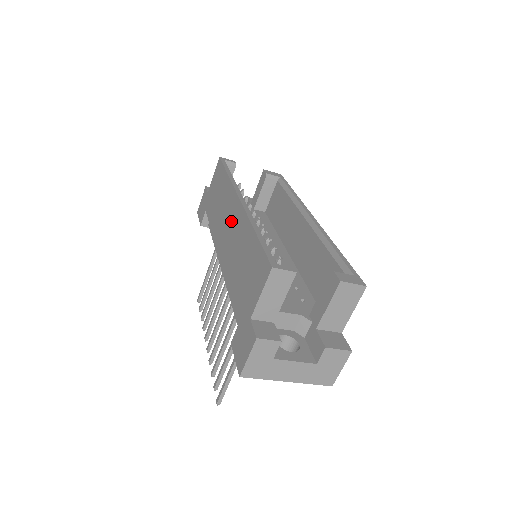
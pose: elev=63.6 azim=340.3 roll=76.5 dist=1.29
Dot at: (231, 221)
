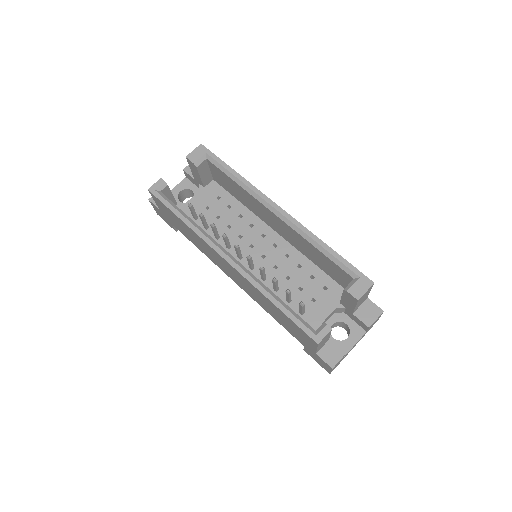
Dot at: (229, 269)
